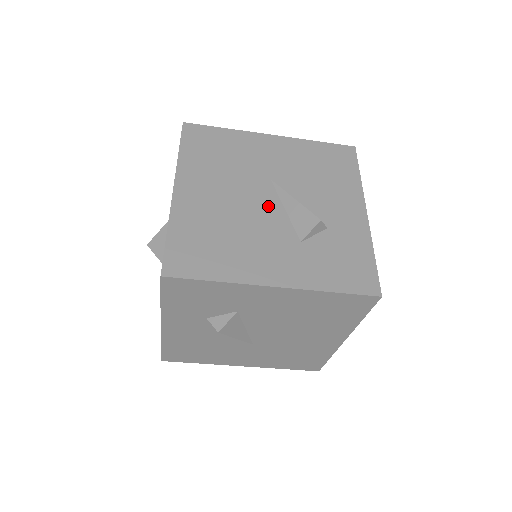
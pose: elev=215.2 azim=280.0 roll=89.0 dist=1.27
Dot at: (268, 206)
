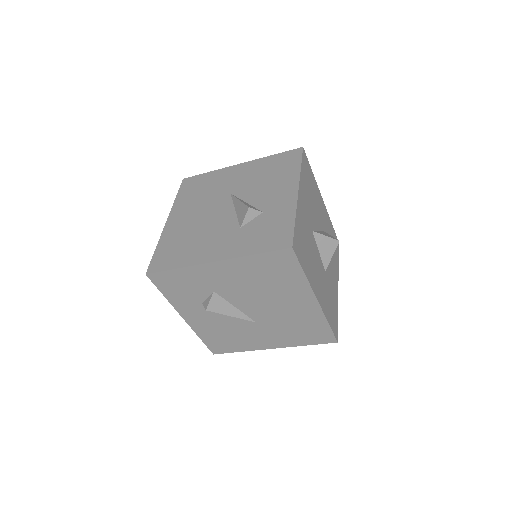
Dot at: (224, 212)
